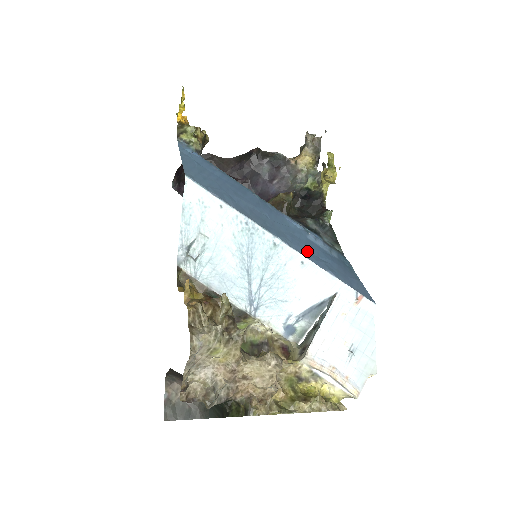
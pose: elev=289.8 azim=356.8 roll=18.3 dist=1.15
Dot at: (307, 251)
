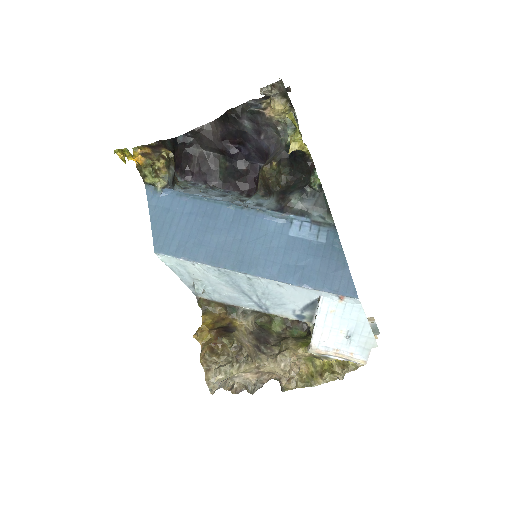
Dot at: (283, 267)
